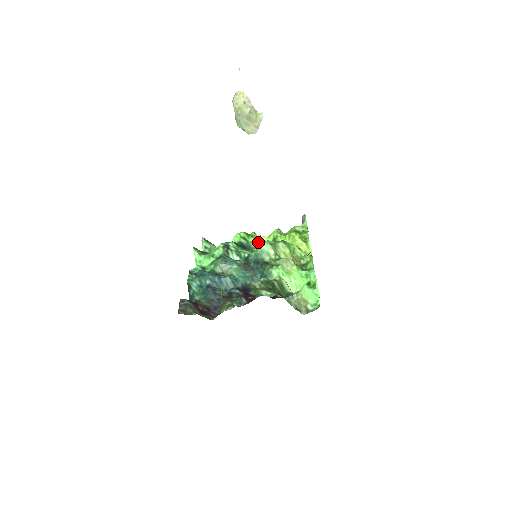
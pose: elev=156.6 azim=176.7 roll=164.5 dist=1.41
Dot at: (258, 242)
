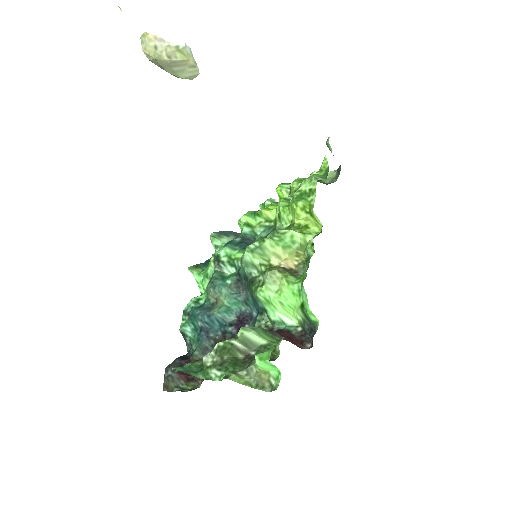
Dot at: (266, 221)
